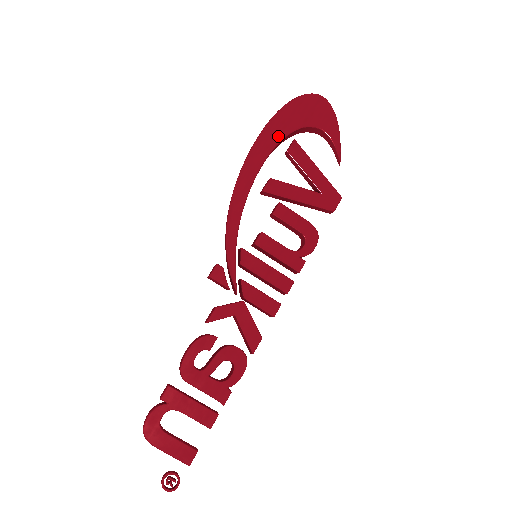
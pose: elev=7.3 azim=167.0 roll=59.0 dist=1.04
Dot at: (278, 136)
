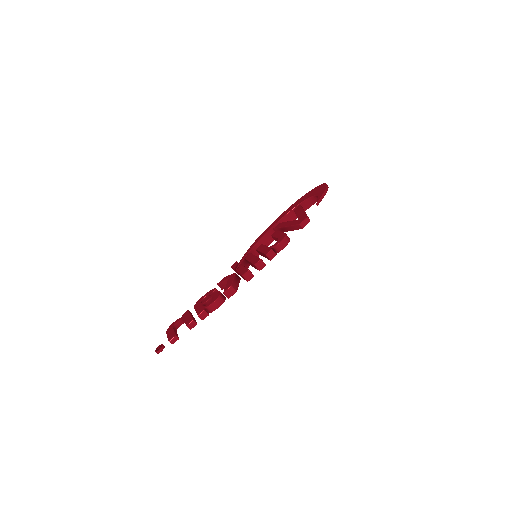
Dot at: (294, 207)
